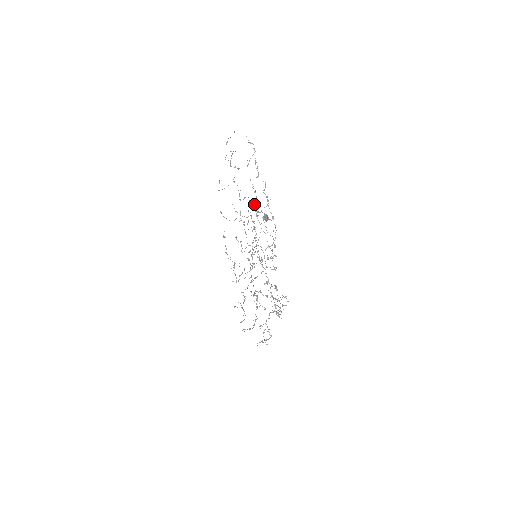
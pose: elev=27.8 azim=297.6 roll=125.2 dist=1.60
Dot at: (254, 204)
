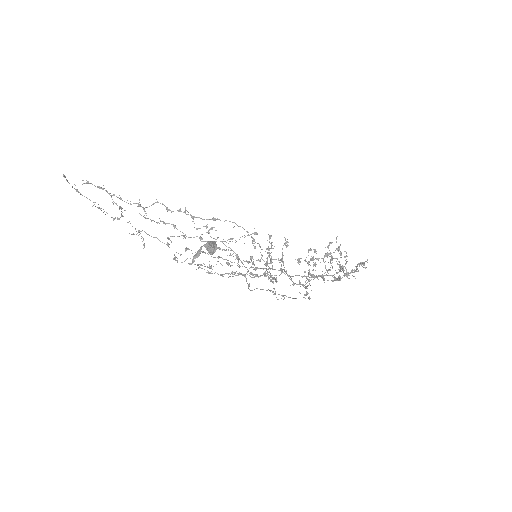
Dot at: occluded
